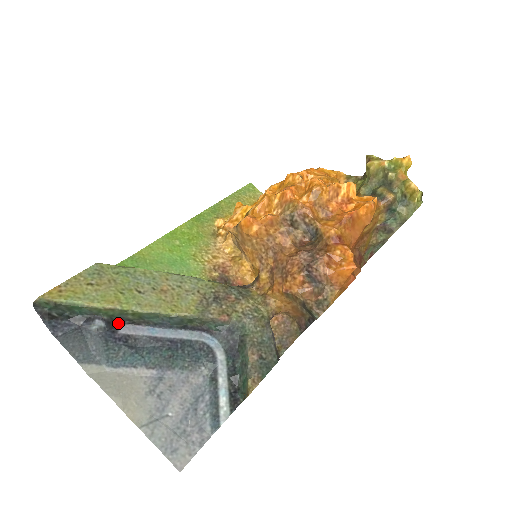
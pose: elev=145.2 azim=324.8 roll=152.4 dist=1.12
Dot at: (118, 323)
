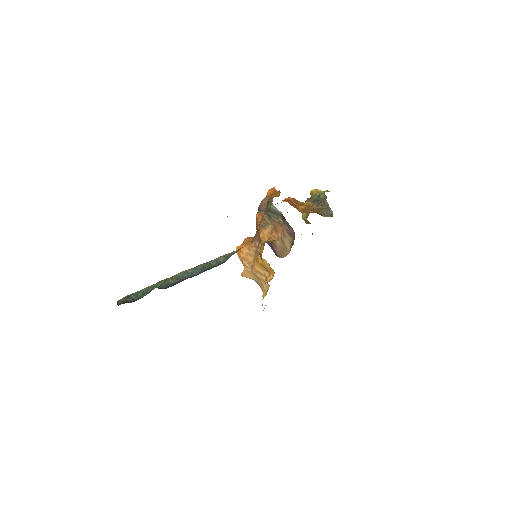
Dot at: (166, 288)
